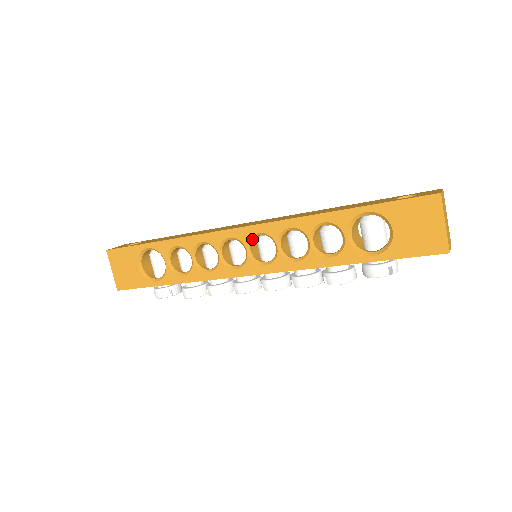
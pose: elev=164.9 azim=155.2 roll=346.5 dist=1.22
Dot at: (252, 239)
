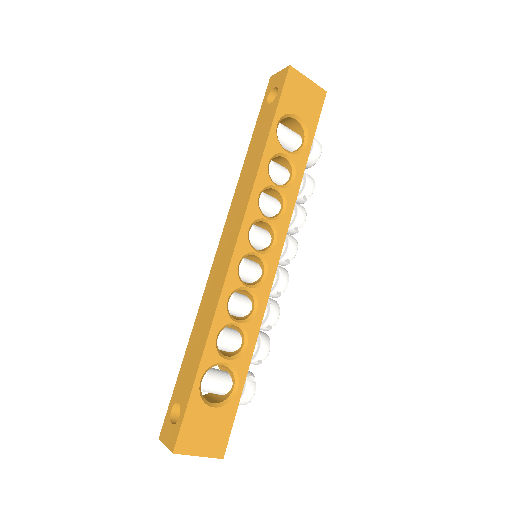
Dot at: (249, 241)
